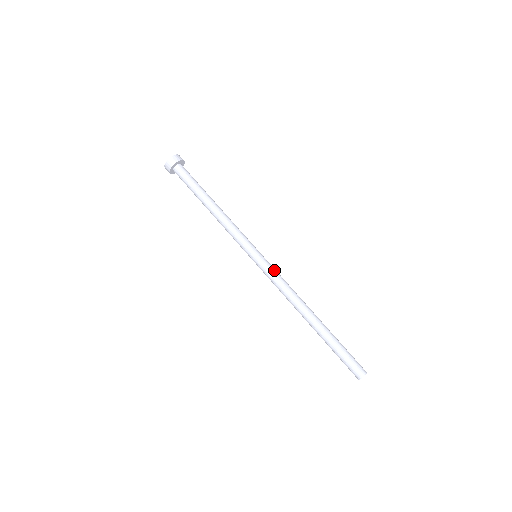
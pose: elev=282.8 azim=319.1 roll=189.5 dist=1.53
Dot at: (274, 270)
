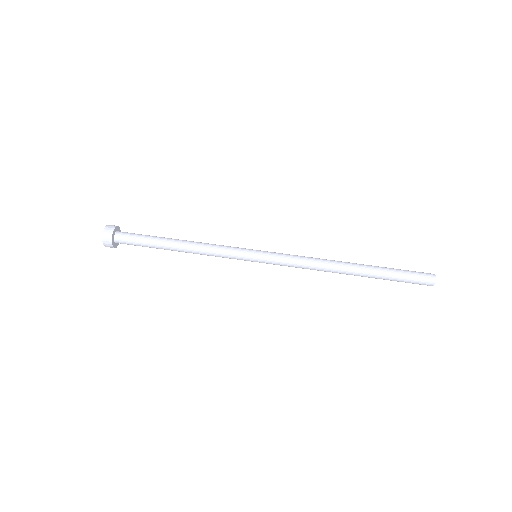
Dot at: occluded
